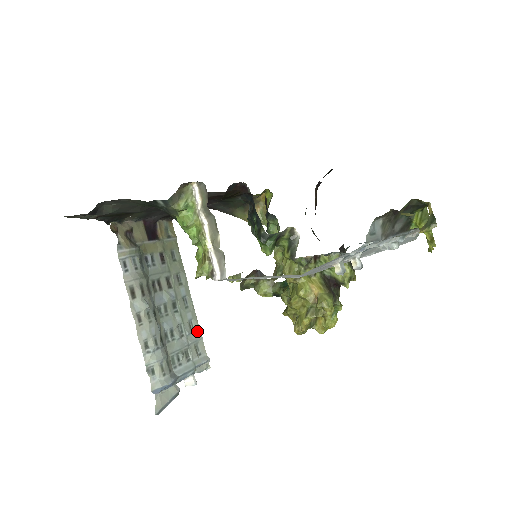
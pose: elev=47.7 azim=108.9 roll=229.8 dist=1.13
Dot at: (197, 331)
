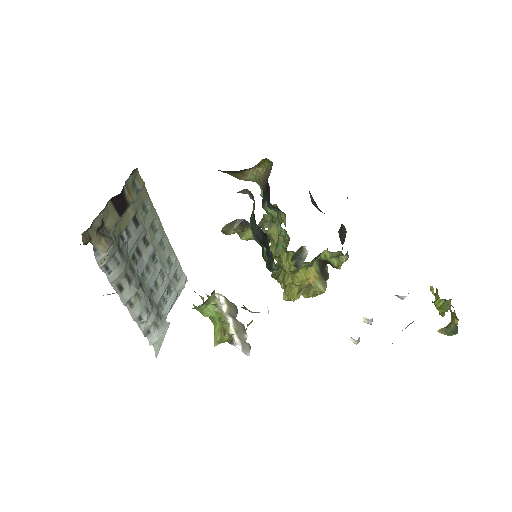
Dot at: (175, 261)
